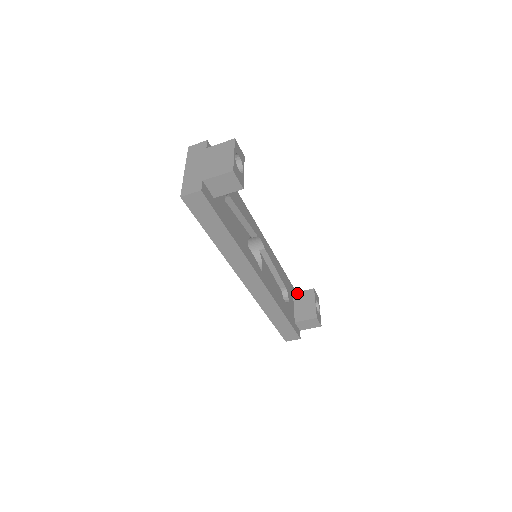
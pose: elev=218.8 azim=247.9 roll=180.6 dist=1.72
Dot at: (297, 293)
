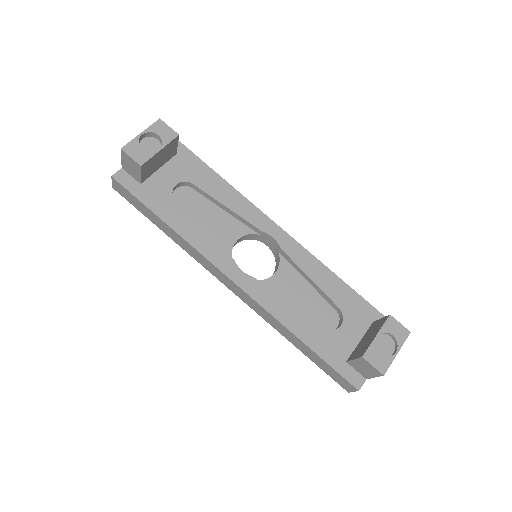
Dot at: (374, 322)
